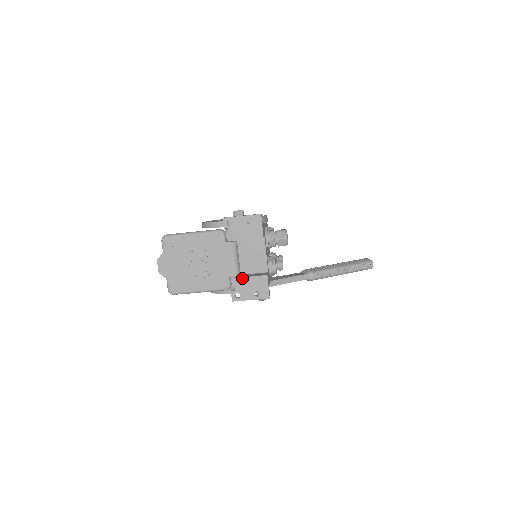
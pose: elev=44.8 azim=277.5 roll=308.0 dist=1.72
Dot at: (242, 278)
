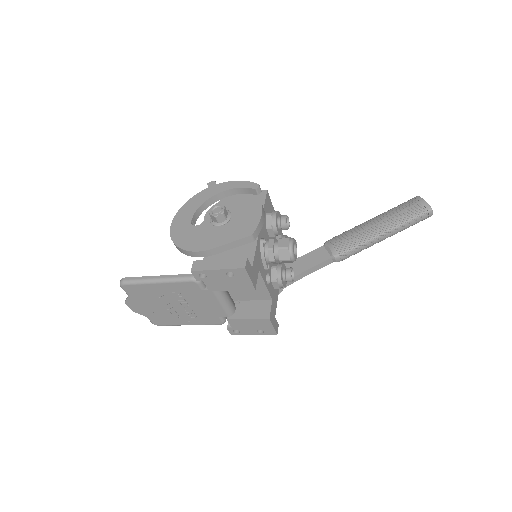
Dot at: (237, 320)
